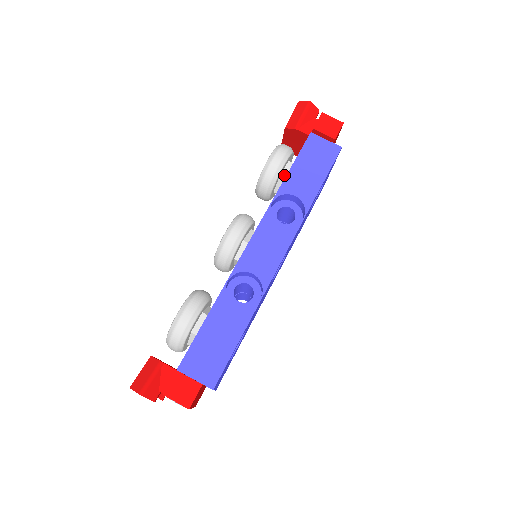
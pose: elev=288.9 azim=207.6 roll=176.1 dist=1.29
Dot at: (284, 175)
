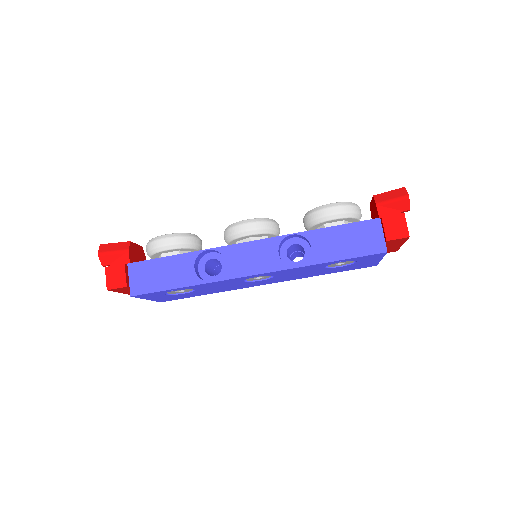
Dot at: (328, 226)
